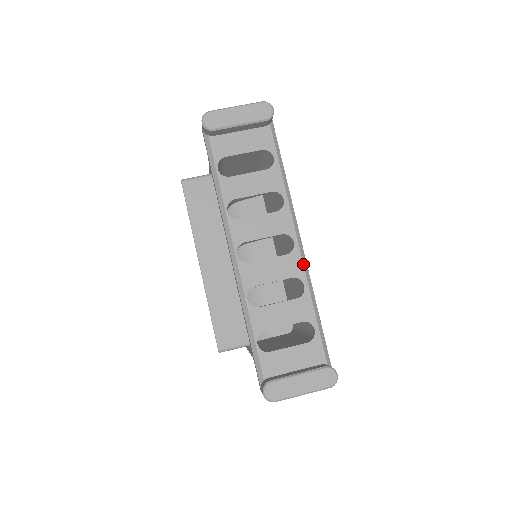
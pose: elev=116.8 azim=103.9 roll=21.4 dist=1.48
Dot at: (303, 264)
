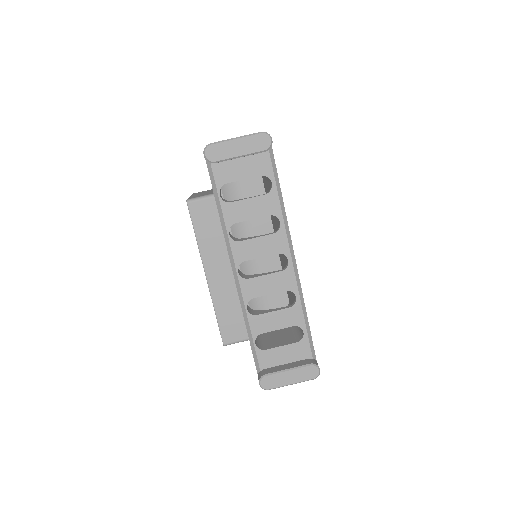
Dot at: (296, 279)
